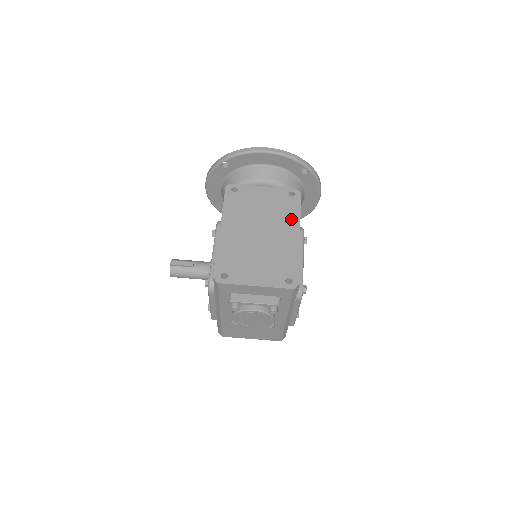
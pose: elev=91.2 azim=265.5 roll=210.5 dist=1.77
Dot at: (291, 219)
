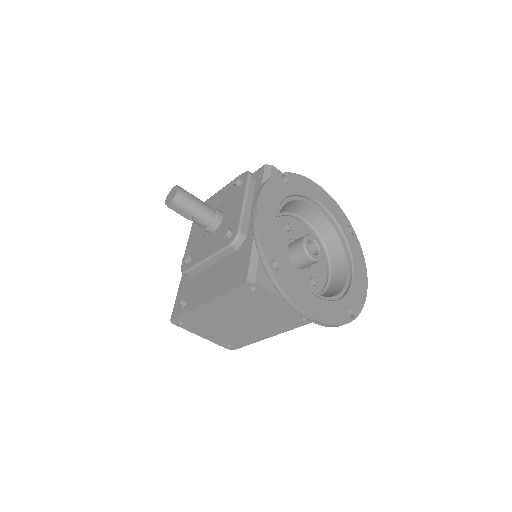
Dot at: (278, 328)
